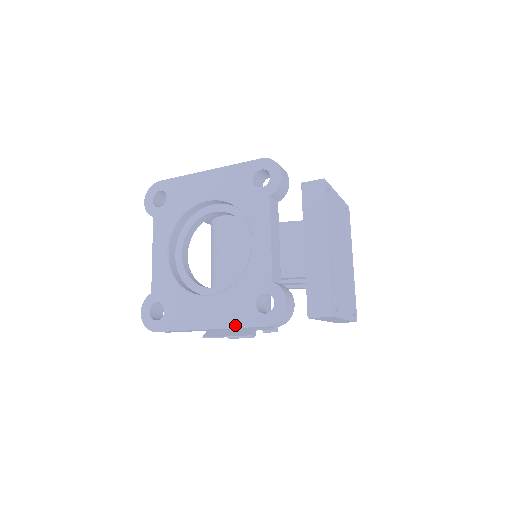
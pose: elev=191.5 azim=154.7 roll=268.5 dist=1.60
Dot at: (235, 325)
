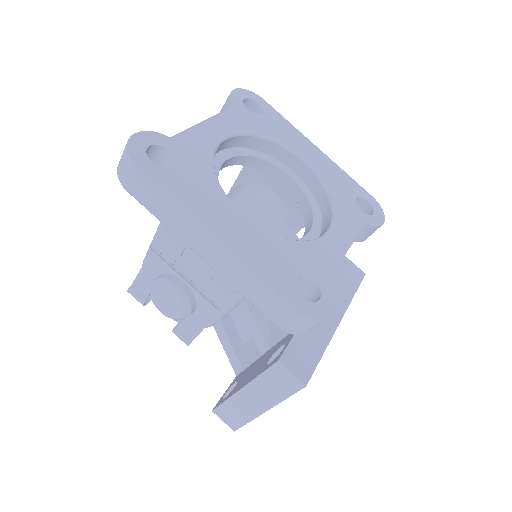
Dot at: (257, 269)
